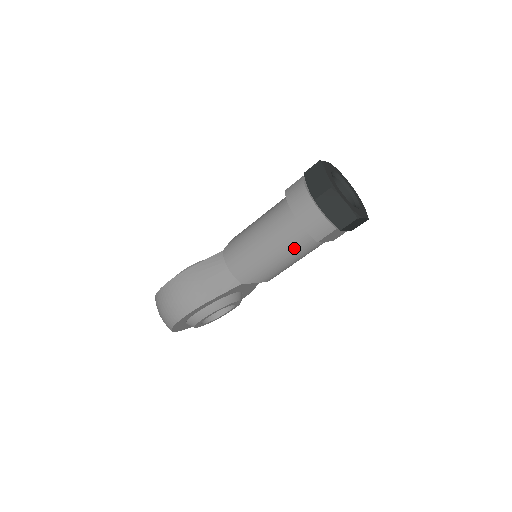
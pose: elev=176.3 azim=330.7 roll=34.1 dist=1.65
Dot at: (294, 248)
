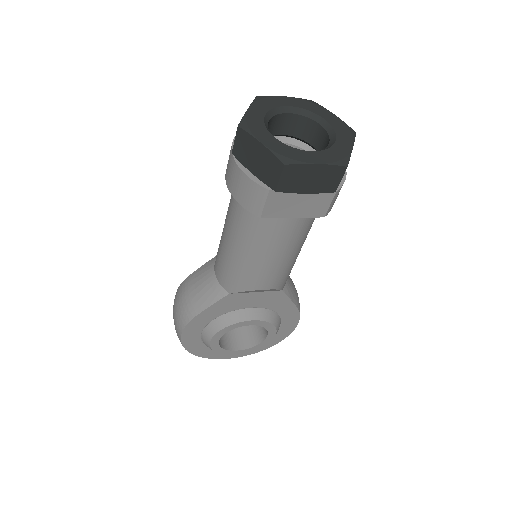
Dot at: (251, 233)
